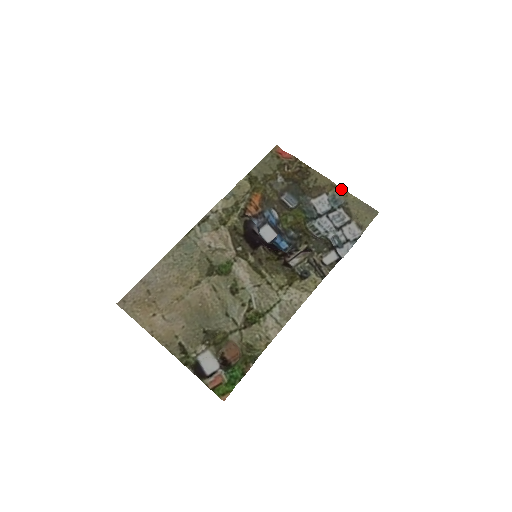
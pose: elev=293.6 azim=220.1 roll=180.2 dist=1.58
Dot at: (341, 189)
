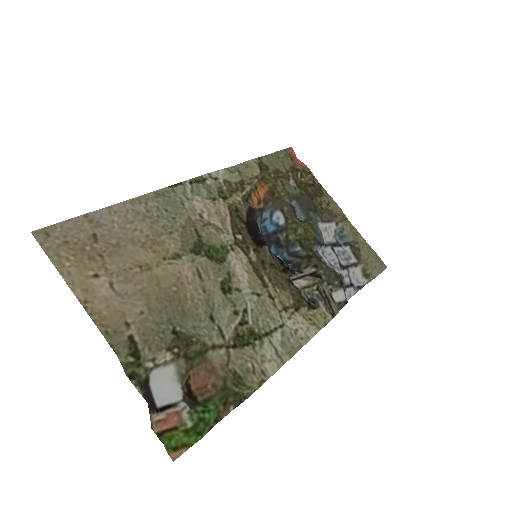
Dot at: (352, 225)
